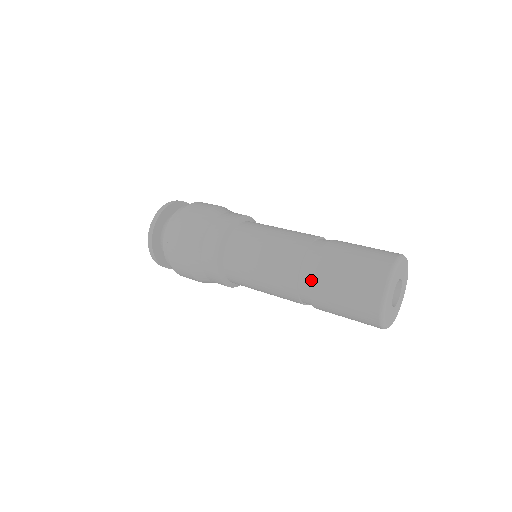
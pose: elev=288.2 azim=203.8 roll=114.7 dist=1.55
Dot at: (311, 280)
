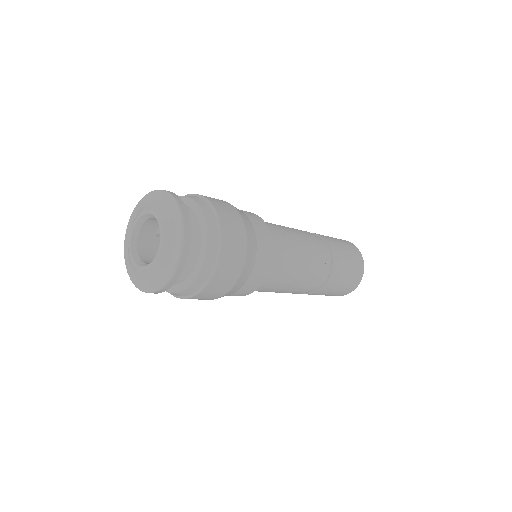
Dot at: (331, 250)
